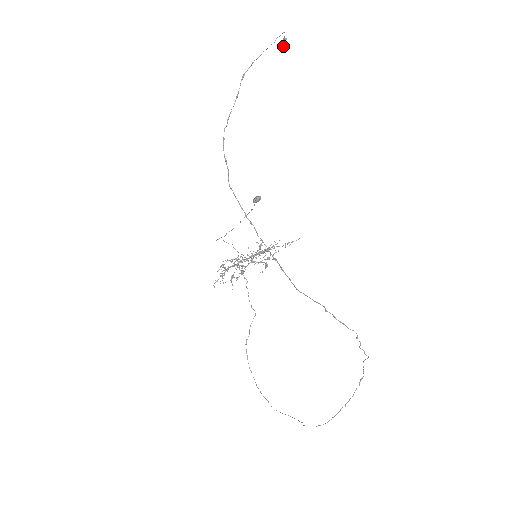
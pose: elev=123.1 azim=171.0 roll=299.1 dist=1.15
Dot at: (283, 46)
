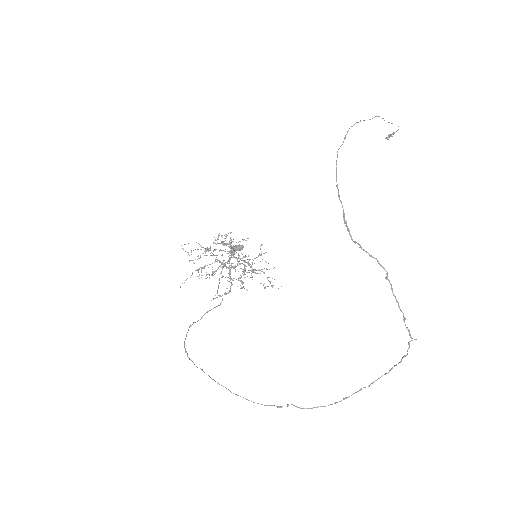
Dot at: (387, 139)
